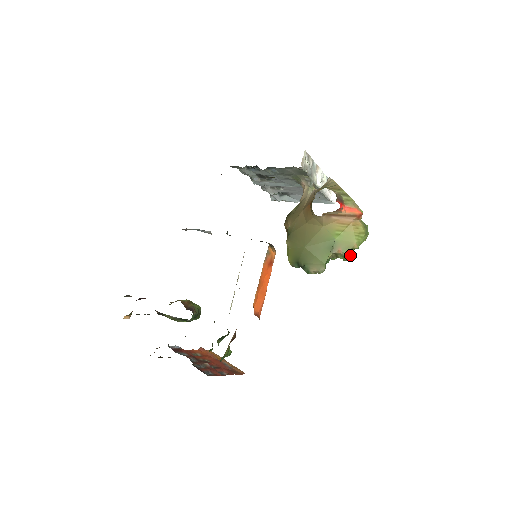
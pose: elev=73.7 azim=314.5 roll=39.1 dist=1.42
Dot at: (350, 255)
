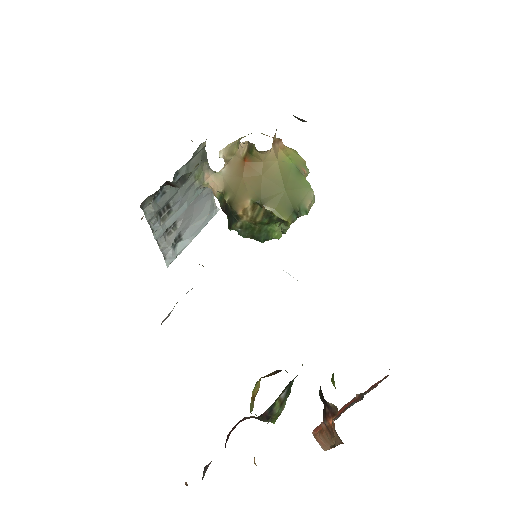
Dot at: occluded
